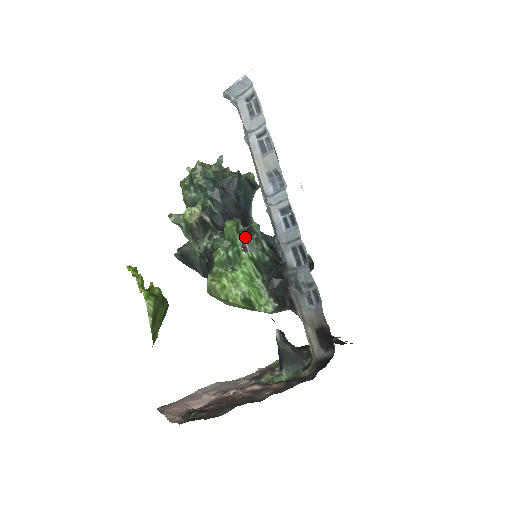
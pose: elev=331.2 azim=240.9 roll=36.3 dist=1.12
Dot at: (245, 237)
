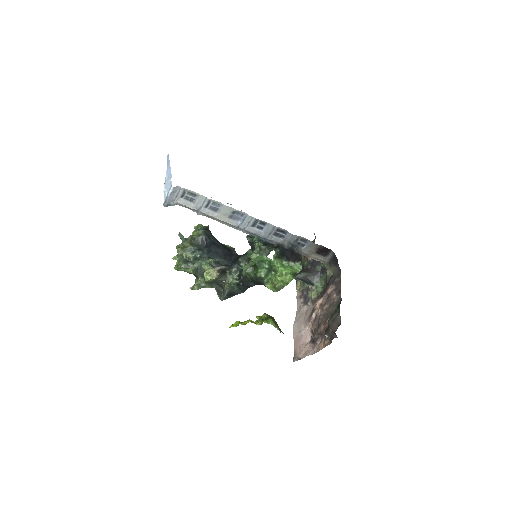
Dot at: occluded
